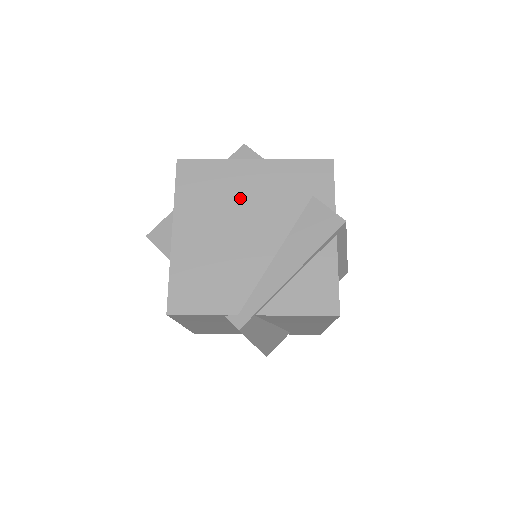
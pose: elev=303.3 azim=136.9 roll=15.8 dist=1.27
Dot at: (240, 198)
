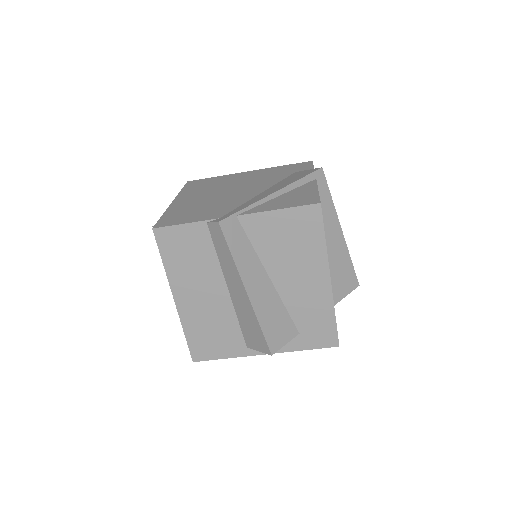
Dot at: (234, 183)
